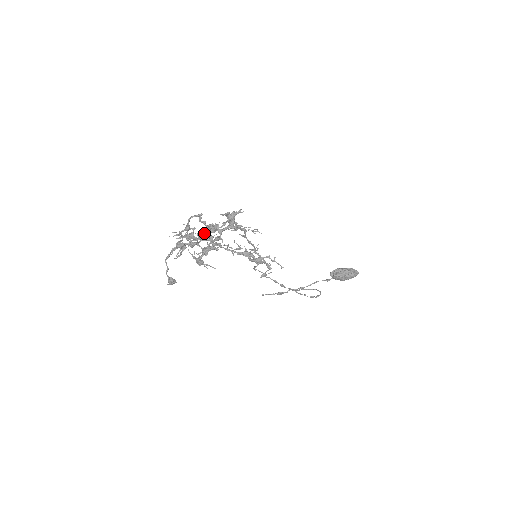
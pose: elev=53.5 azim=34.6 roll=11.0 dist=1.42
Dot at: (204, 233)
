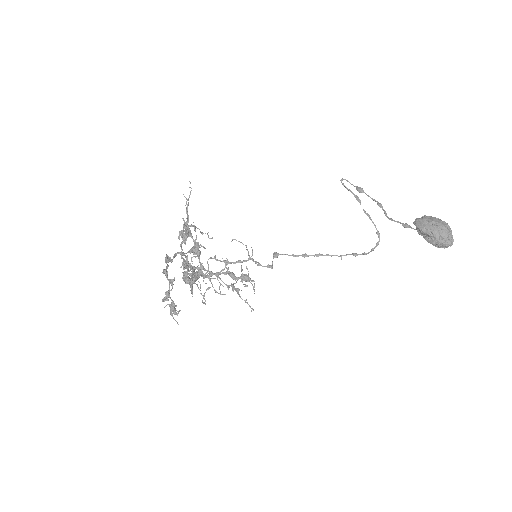
Dot at: occluded
